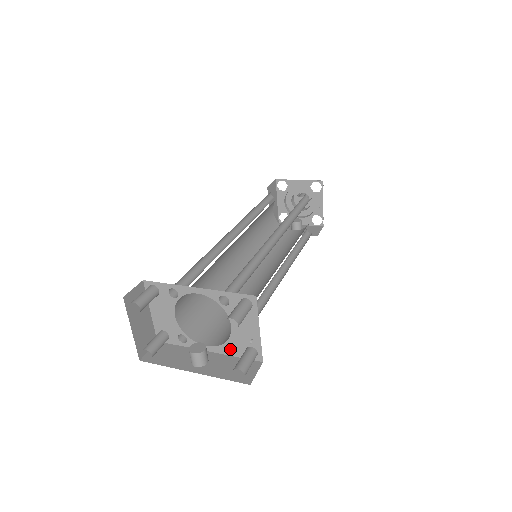
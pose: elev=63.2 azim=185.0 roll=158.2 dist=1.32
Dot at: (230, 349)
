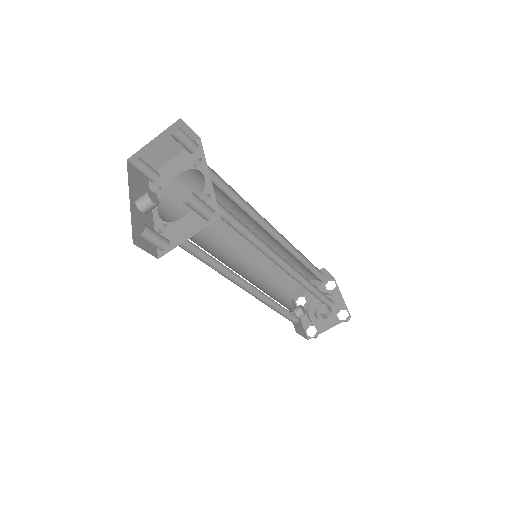
Dot at: (161, 230)
